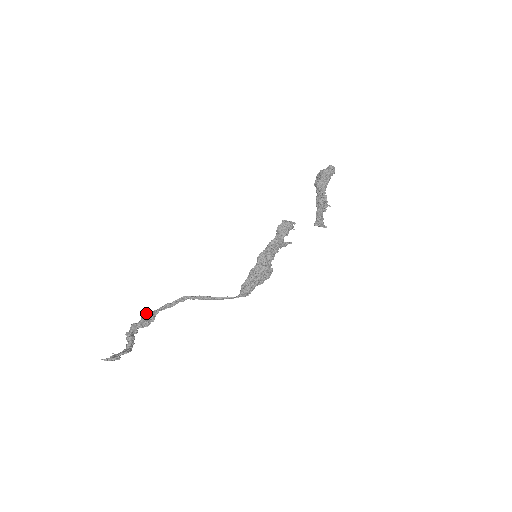
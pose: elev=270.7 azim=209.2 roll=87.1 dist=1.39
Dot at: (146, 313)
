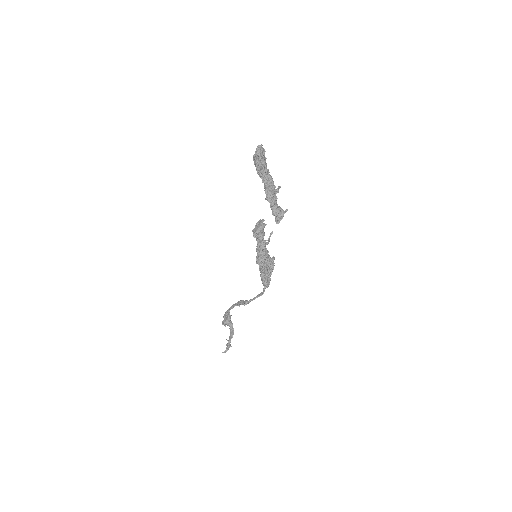
Dot at: (224, 316)
